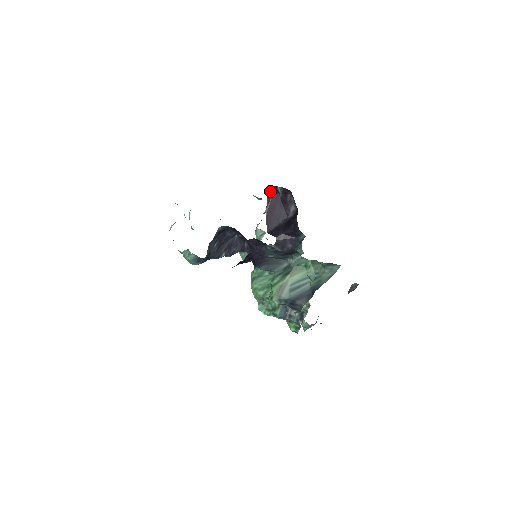
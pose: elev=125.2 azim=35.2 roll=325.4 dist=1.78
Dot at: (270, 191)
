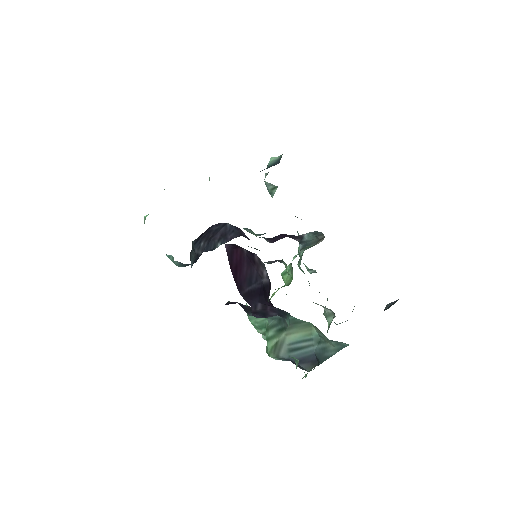
Dot at: (228, 245)
